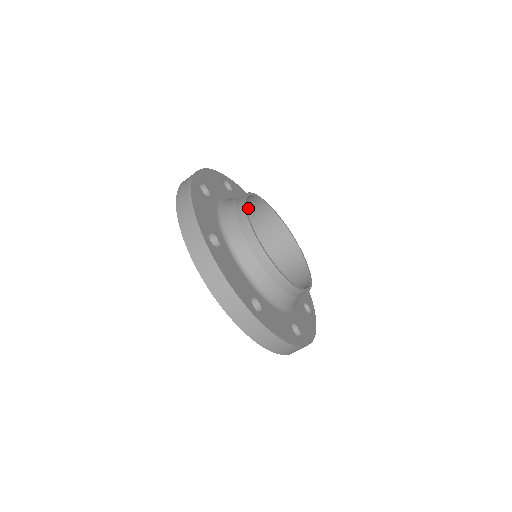
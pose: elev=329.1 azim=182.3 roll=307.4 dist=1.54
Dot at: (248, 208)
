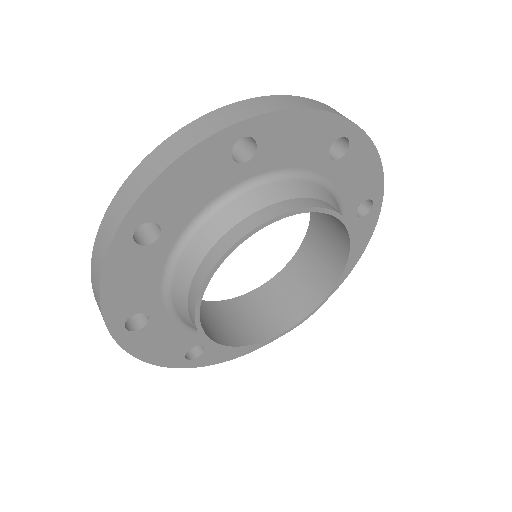
Dot at: occluded
